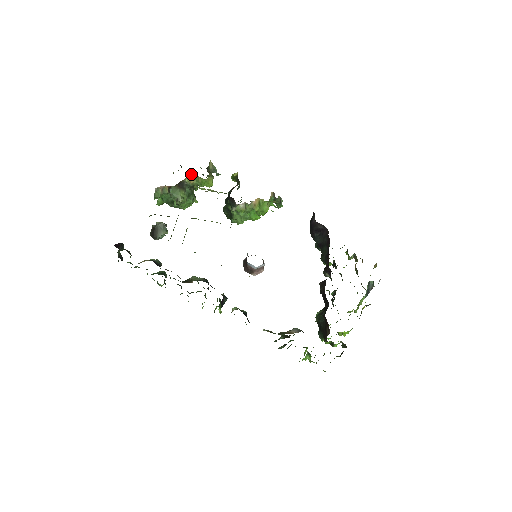
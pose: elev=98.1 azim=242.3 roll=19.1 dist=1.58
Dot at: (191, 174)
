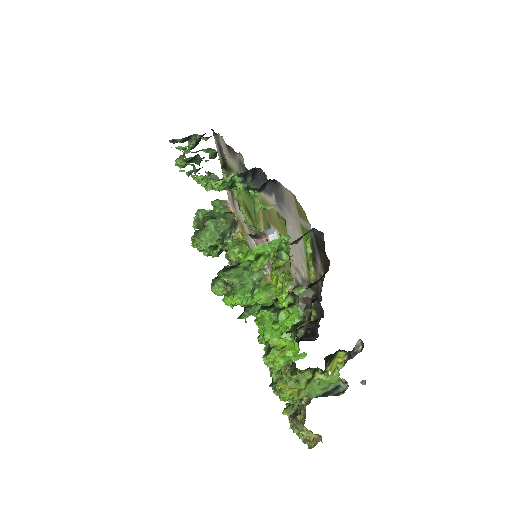
Dot at: (241, 237)
